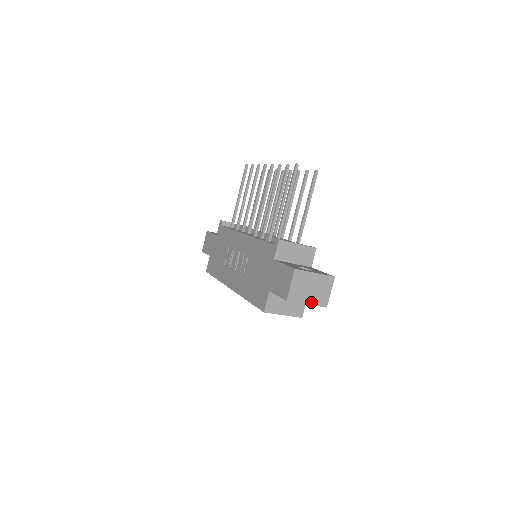
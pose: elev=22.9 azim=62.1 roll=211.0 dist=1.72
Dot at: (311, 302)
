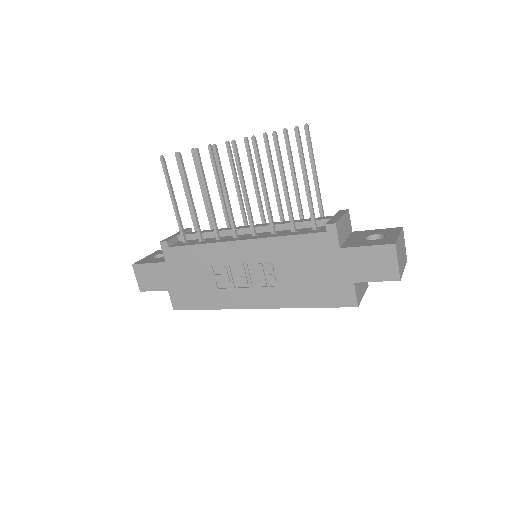
Dot at: (404, 265)
